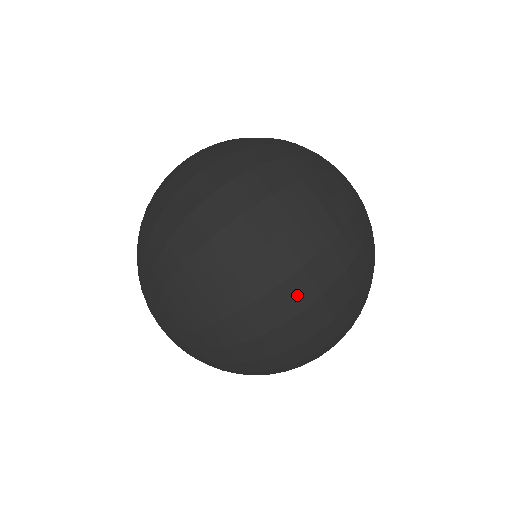
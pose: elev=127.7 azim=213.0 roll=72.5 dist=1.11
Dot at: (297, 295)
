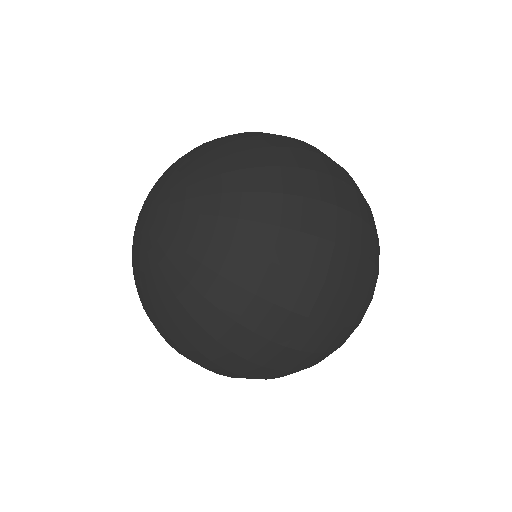
Dot at: (310, 337)
